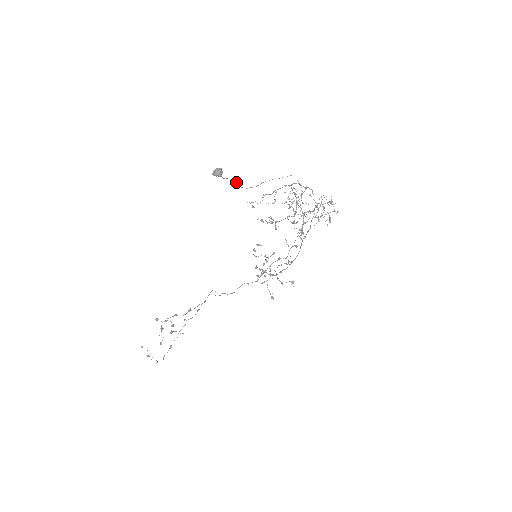
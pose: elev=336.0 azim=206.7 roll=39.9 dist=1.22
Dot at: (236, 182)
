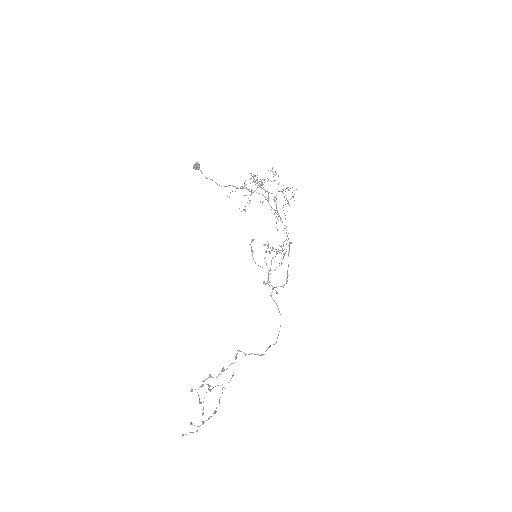
Dot at: occluded
